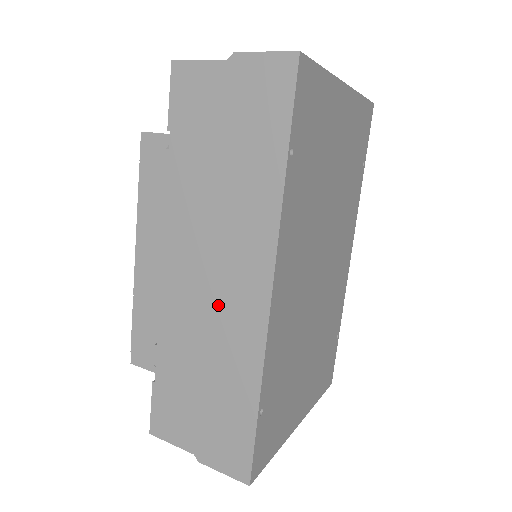
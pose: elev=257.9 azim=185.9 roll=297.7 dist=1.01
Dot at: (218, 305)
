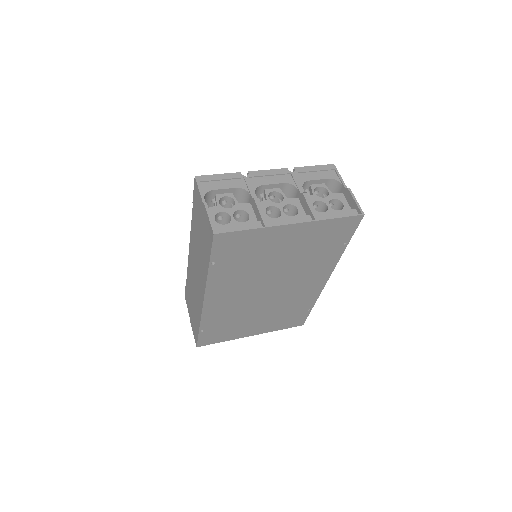
Dot at: (196, 285)
